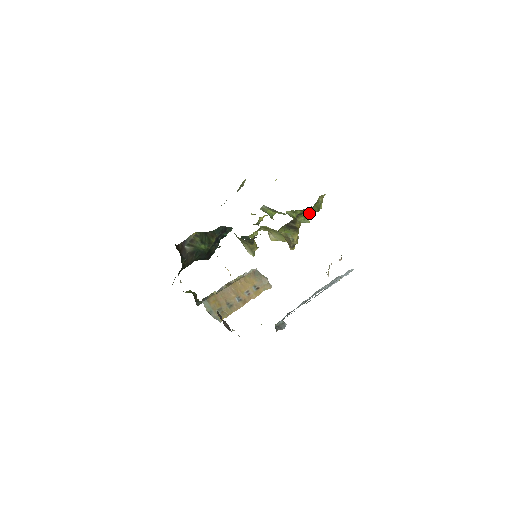
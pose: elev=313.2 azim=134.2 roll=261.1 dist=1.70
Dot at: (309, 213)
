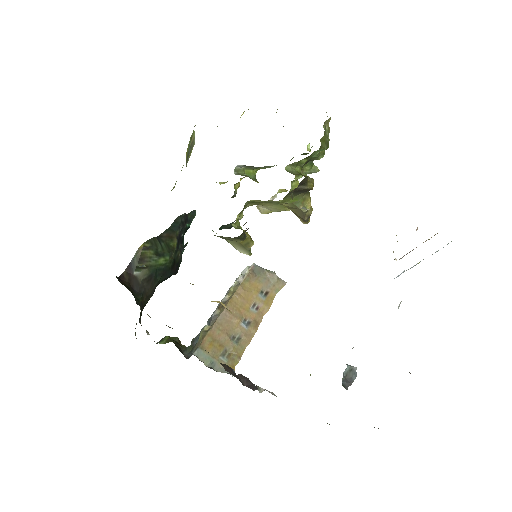
Dot at: (317, 157)
